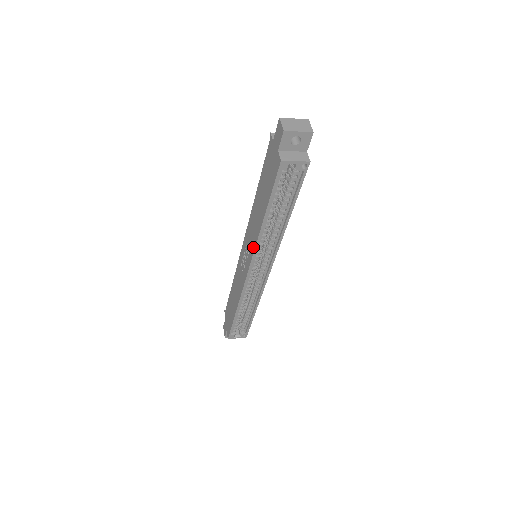
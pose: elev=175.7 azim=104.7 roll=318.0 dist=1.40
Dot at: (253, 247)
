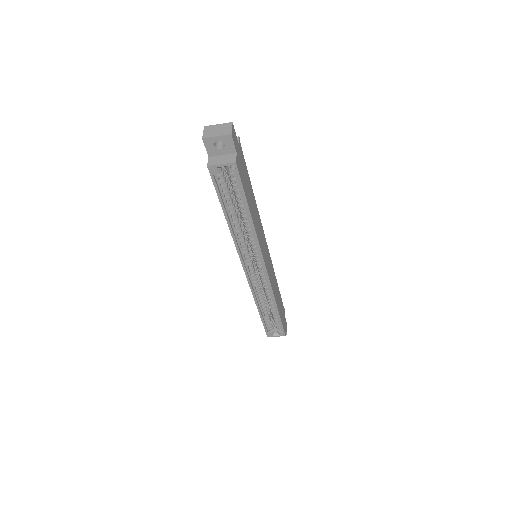
Dot at: (237, 248)
